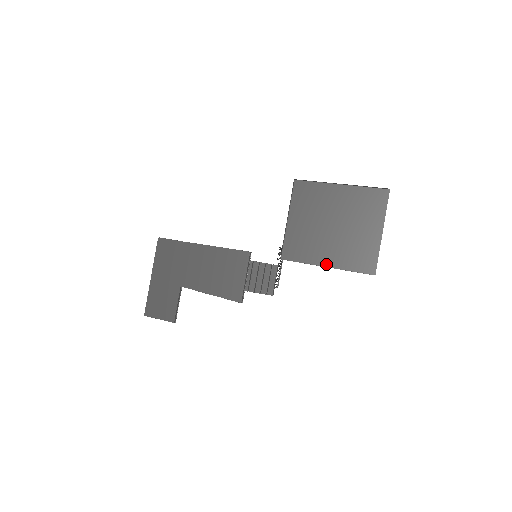
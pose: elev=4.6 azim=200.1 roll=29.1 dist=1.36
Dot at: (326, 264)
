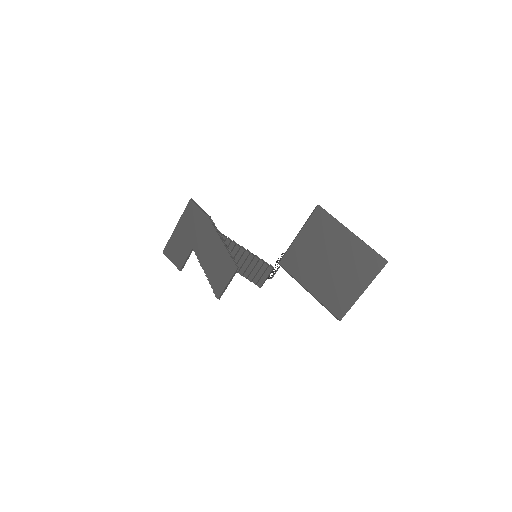
Dot at: (309, 289)
